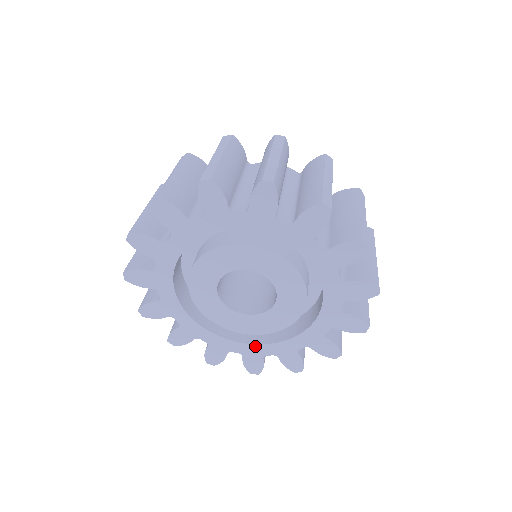
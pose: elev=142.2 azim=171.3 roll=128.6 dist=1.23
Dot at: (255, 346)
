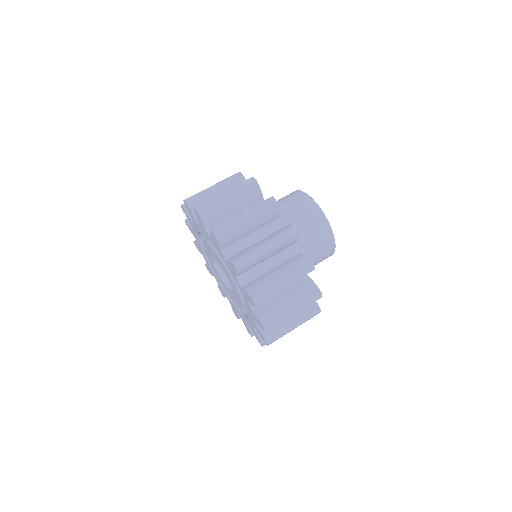
Dot at: (247, 319)
